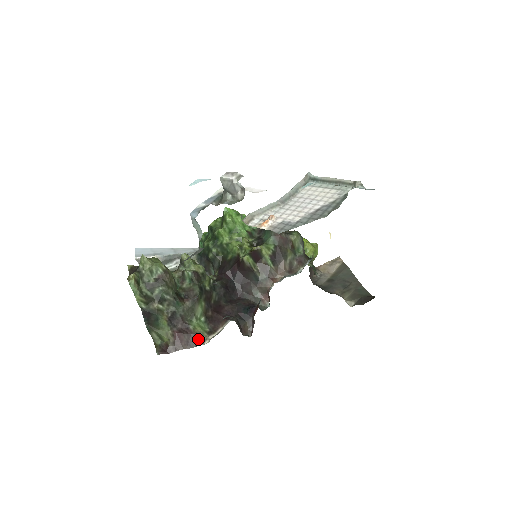
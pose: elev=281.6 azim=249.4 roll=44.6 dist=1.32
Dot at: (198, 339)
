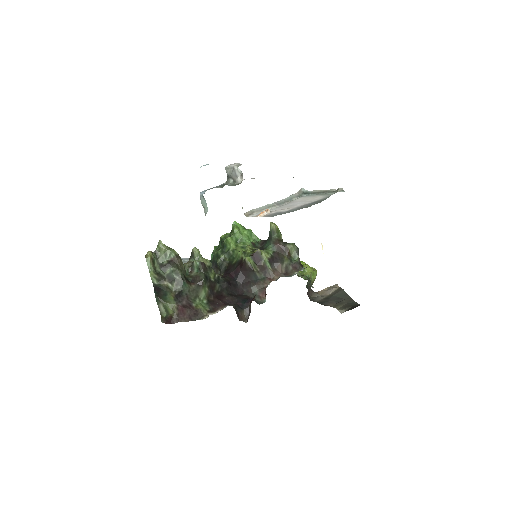
Dot at: (199, 314)
